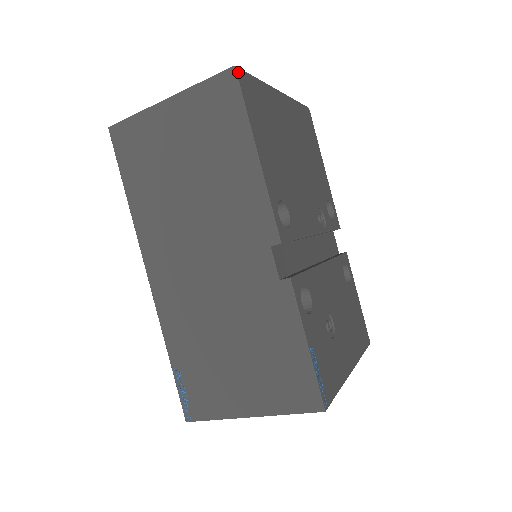
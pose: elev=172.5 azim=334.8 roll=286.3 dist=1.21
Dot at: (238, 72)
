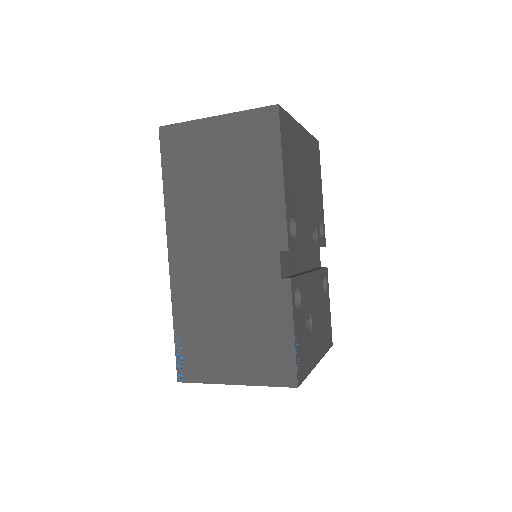
Dot at: (280, 109)
